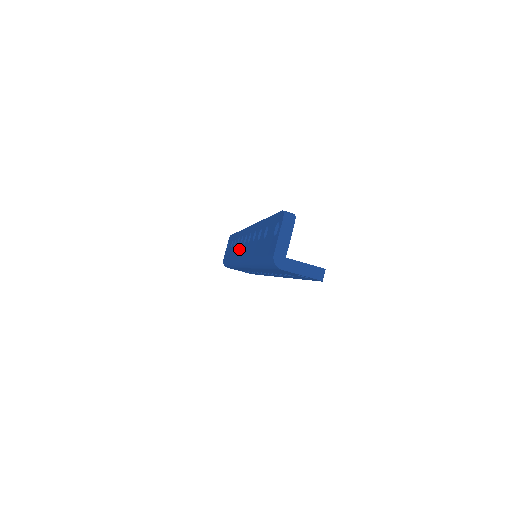
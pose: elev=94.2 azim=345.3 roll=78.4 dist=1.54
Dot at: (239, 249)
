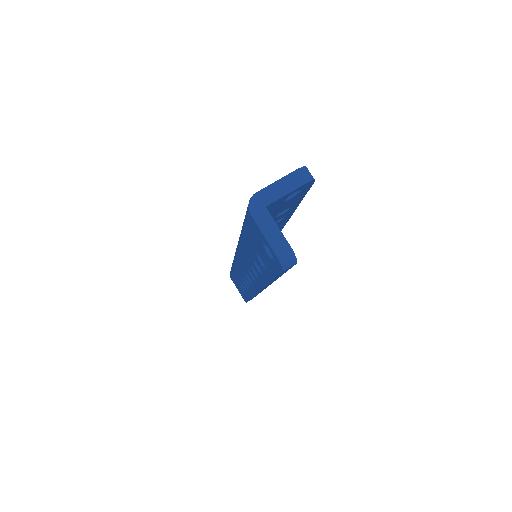
Dot at: occluded
